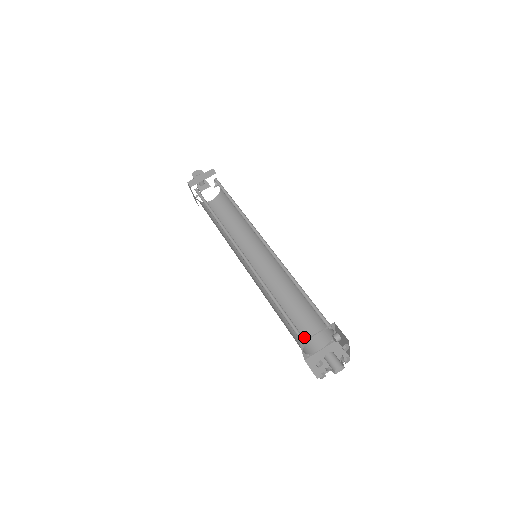
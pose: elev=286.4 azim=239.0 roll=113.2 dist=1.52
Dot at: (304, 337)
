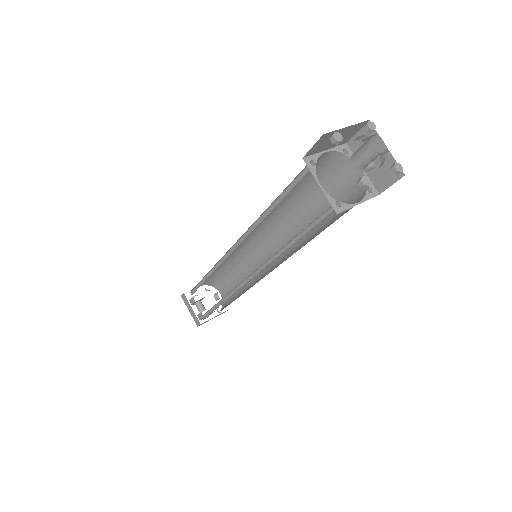
Dot at: occluded
